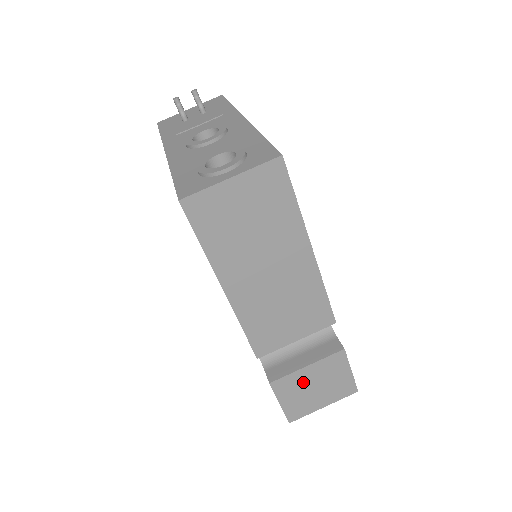
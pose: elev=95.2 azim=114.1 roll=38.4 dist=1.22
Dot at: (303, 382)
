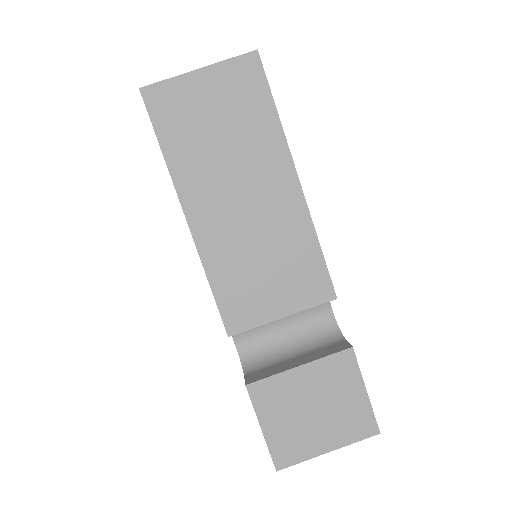
Dot at: (295, 395)
